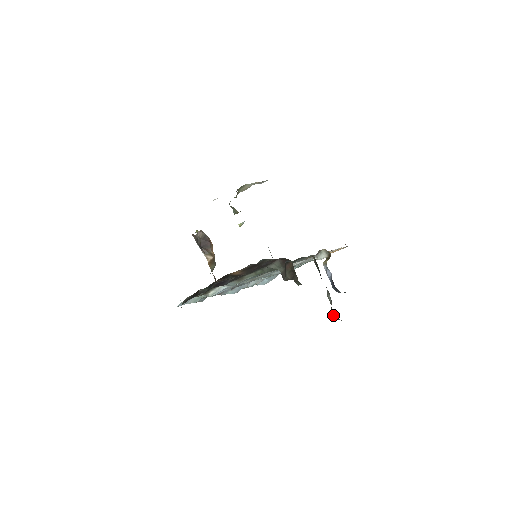
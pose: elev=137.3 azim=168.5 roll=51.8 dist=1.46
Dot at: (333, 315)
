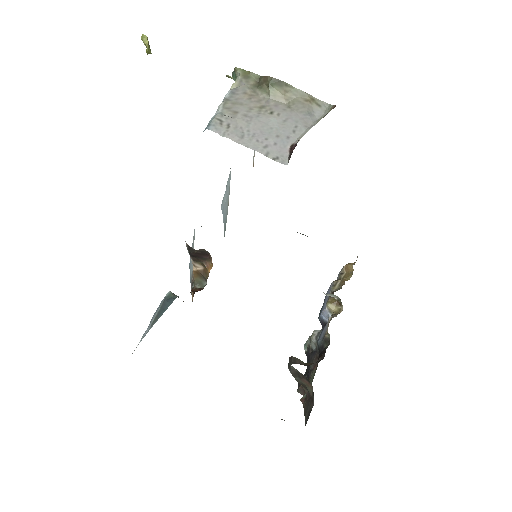
Dot at: (304, 348)
